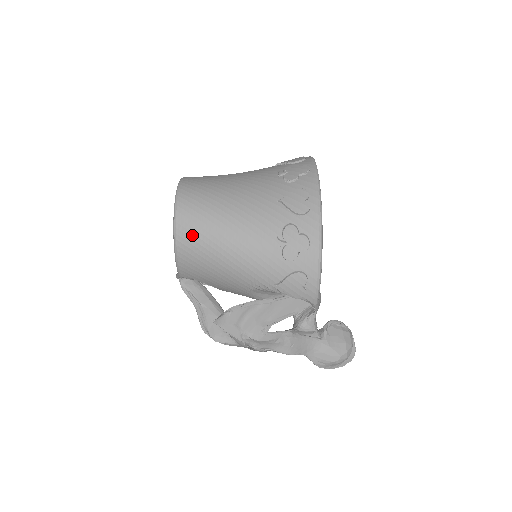
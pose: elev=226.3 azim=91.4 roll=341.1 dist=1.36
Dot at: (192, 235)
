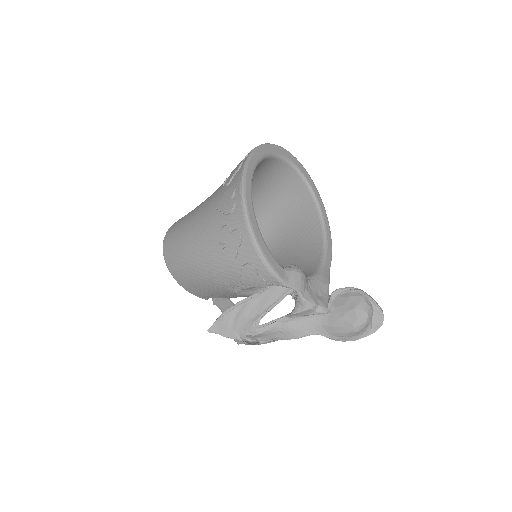
Dot at: (175, 267)
